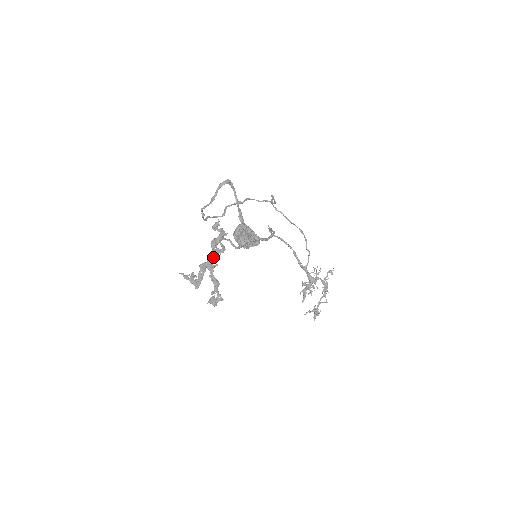
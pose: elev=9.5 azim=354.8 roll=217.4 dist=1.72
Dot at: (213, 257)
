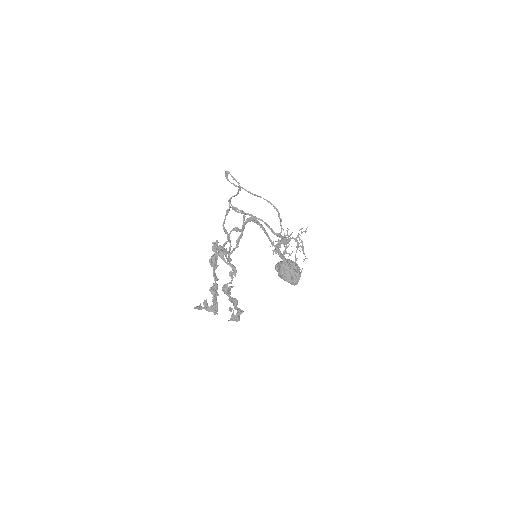
Dot at: (230, 282)
